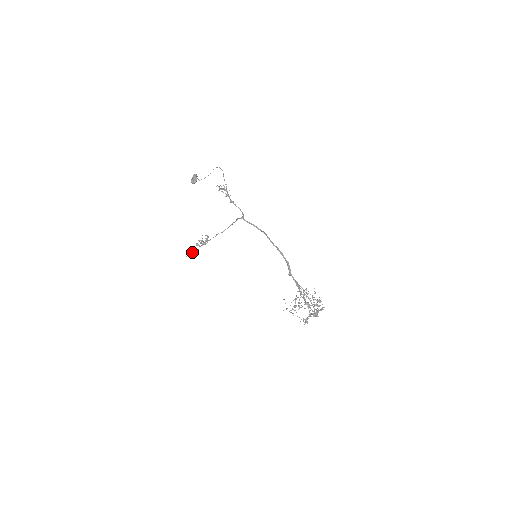
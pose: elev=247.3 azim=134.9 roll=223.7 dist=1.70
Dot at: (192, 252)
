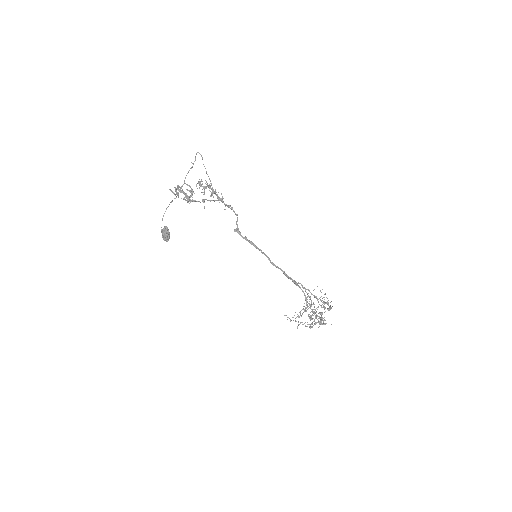
Dot at: (174, 187)
